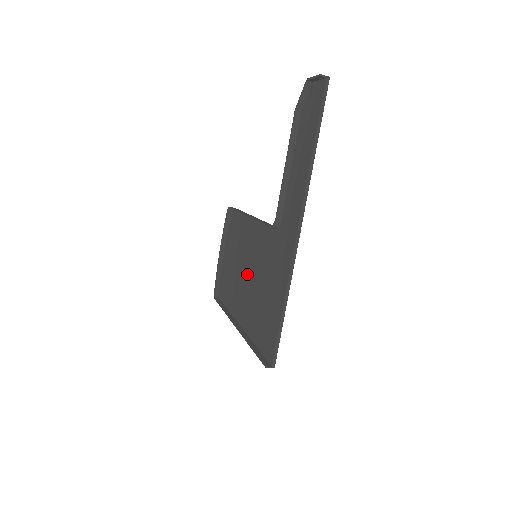
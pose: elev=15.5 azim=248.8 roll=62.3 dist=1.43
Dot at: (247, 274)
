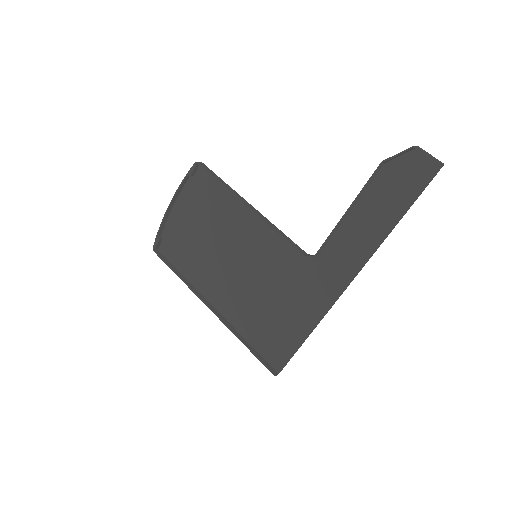
Dot at: (235, 265)
